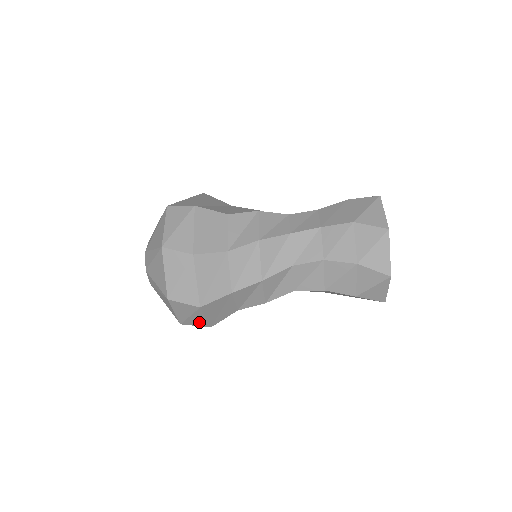
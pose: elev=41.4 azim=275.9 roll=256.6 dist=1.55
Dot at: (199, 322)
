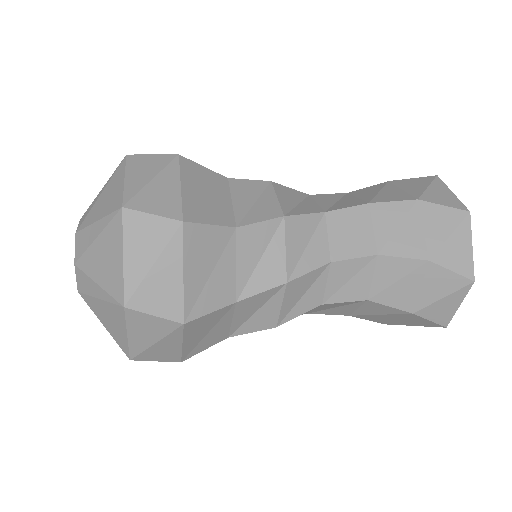
Dot at: occluded
